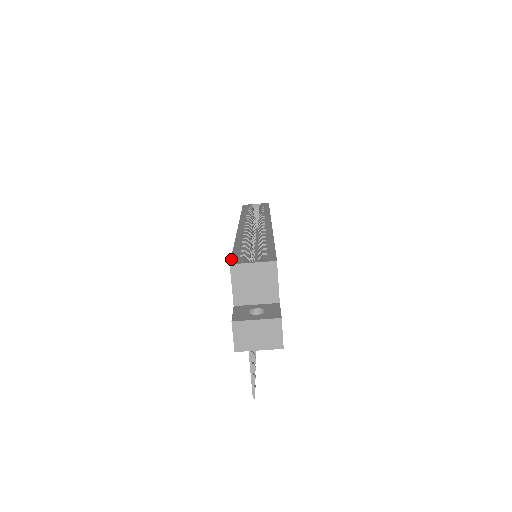
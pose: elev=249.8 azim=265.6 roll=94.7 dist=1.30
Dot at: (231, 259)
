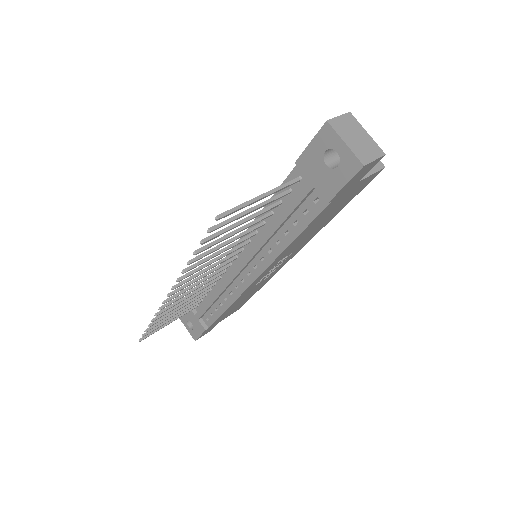
Dot at: occluded
